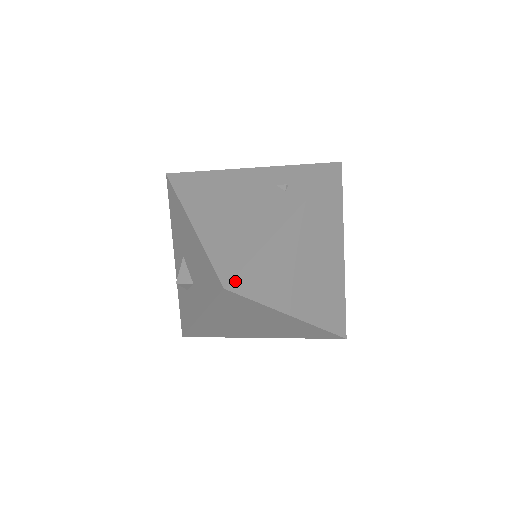
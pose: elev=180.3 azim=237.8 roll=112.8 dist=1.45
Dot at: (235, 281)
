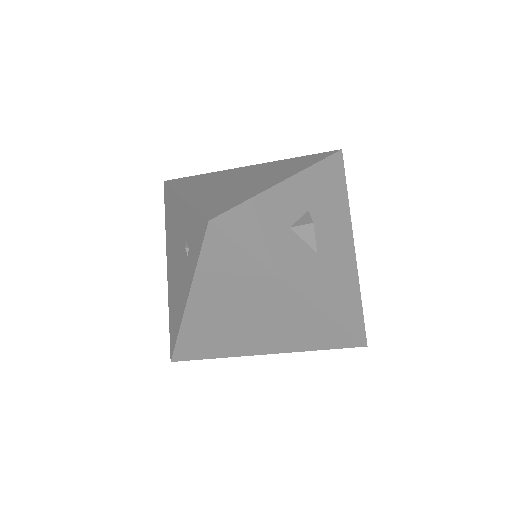
Dot at: (176, 356)
